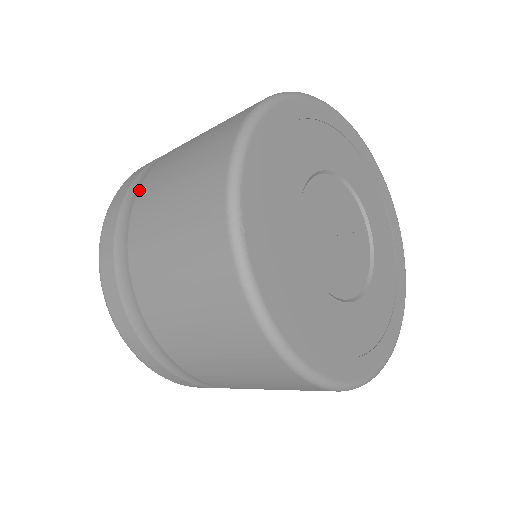
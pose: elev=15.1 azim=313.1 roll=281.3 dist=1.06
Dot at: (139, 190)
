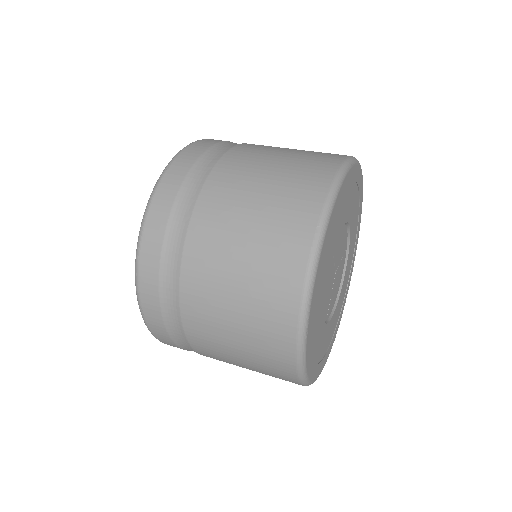
Dot at: (187, 239)
